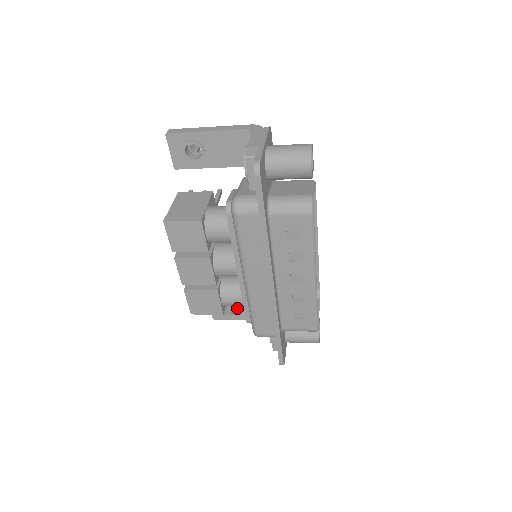
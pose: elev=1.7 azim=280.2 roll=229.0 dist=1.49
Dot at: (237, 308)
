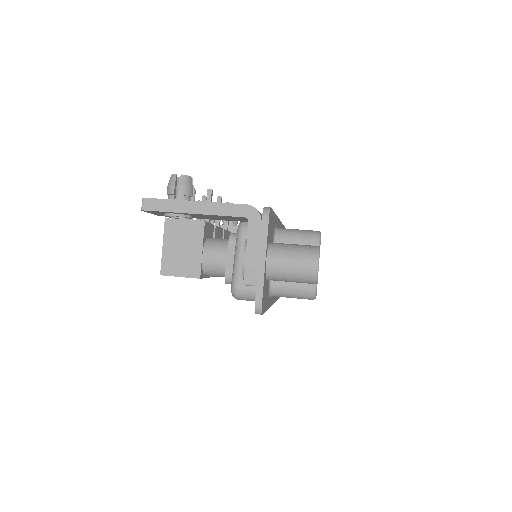
Dot at: occluded
